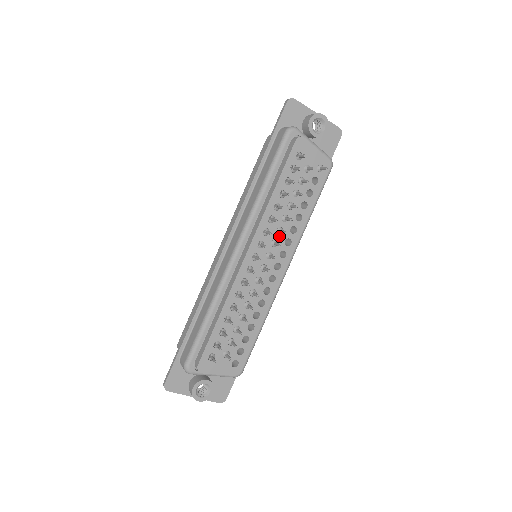
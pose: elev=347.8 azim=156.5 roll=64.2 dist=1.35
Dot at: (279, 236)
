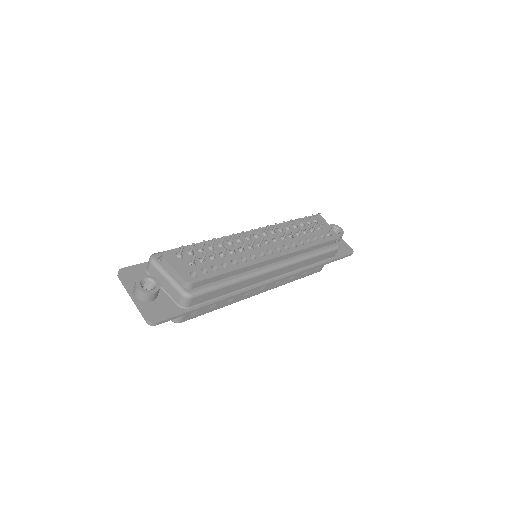
Dot at: (281, 240)
